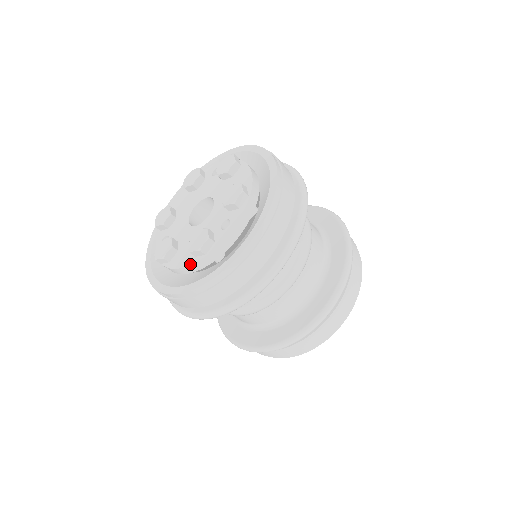
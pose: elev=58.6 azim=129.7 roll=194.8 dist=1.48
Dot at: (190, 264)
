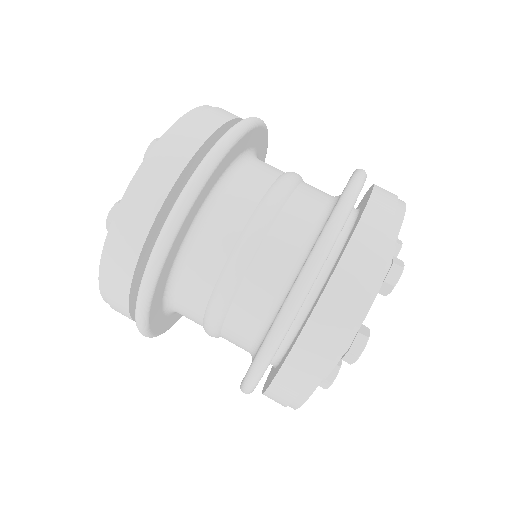
Dot at: occluded
